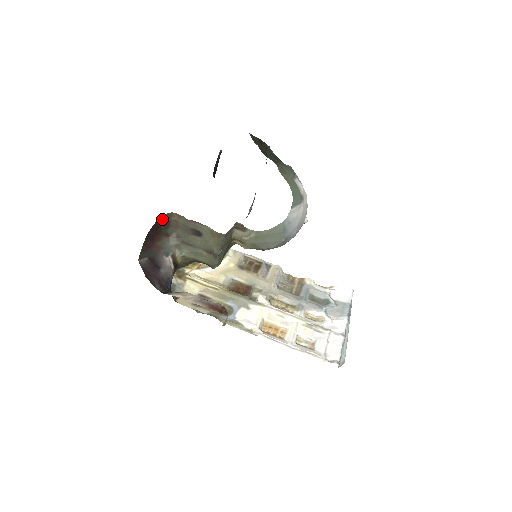
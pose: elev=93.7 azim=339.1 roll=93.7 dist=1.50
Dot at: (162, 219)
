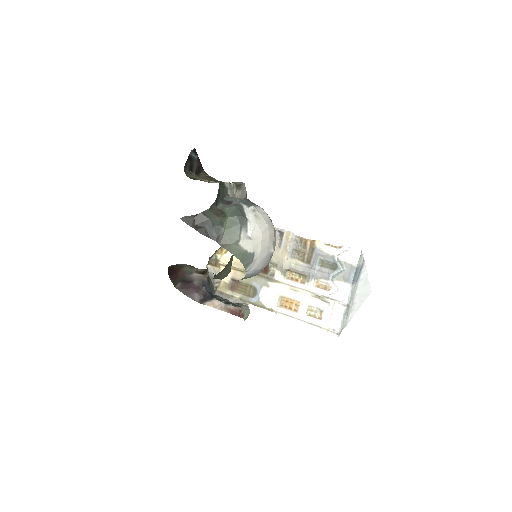
Dot at: (170, 267)
